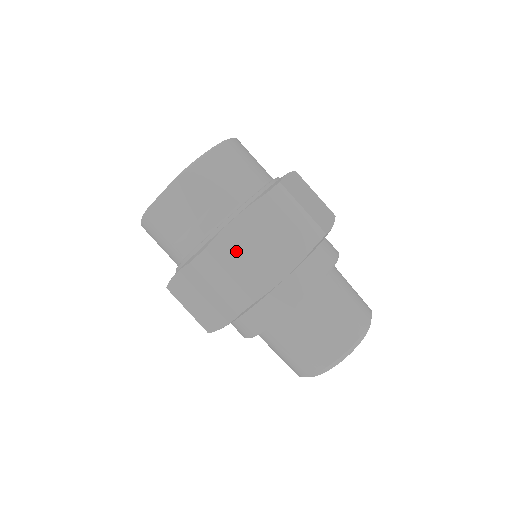
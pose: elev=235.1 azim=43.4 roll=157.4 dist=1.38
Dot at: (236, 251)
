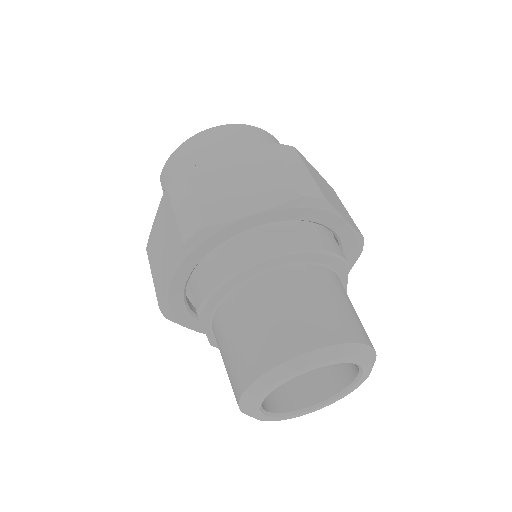
Dot at: (155, 251)
